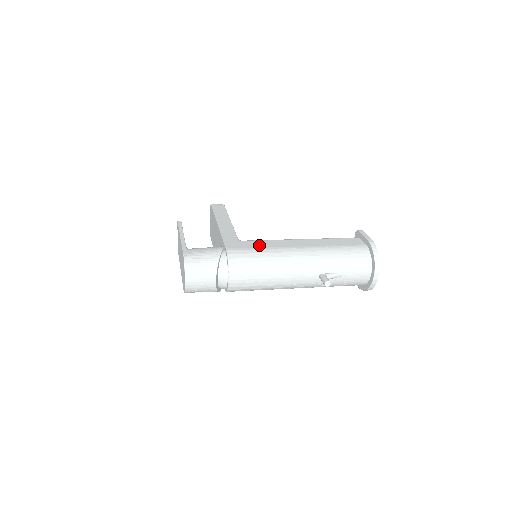
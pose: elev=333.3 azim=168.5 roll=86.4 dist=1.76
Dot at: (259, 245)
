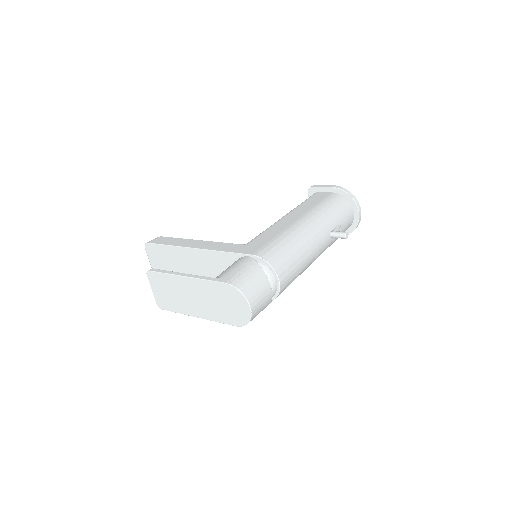
Dot at: (269, 236)
